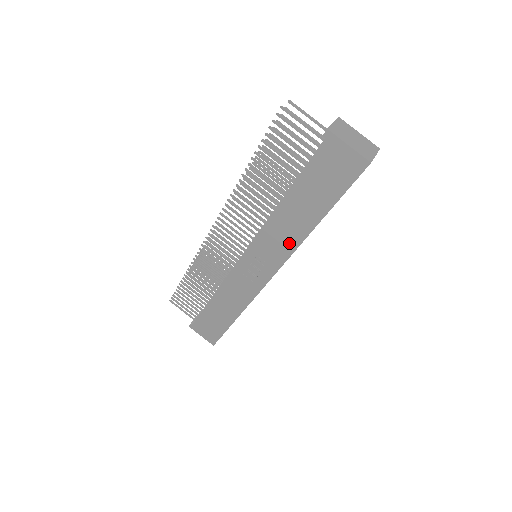
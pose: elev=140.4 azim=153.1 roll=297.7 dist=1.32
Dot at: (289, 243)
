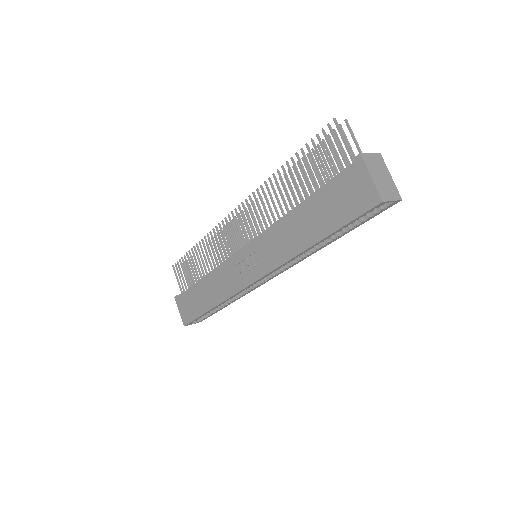
Dot at: (284, 252)
